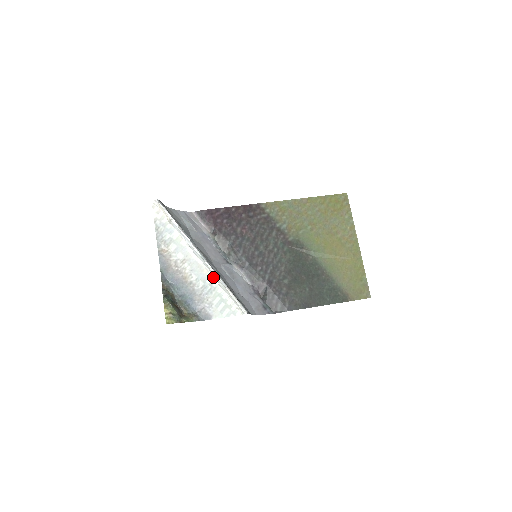
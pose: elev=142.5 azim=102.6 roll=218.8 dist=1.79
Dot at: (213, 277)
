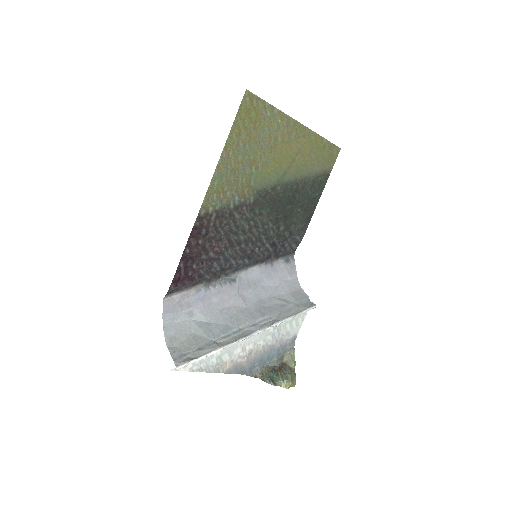
Dot at: occluded
